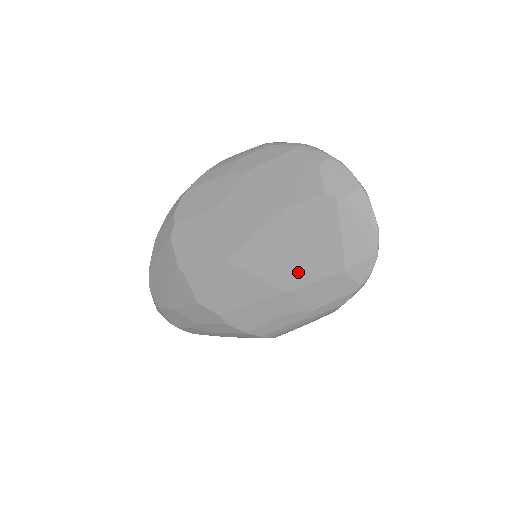
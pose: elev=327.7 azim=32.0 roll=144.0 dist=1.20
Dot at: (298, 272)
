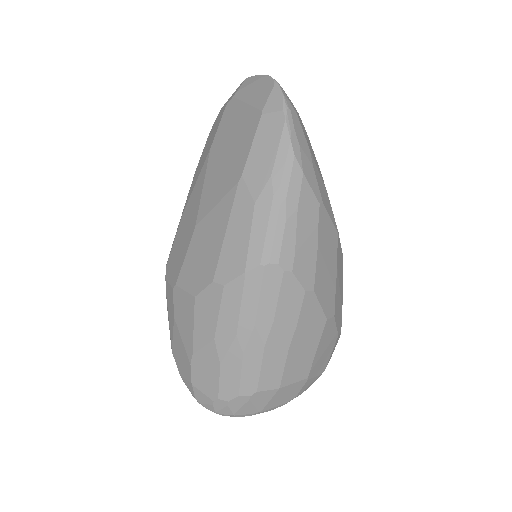
Dot at: (238, 159)
